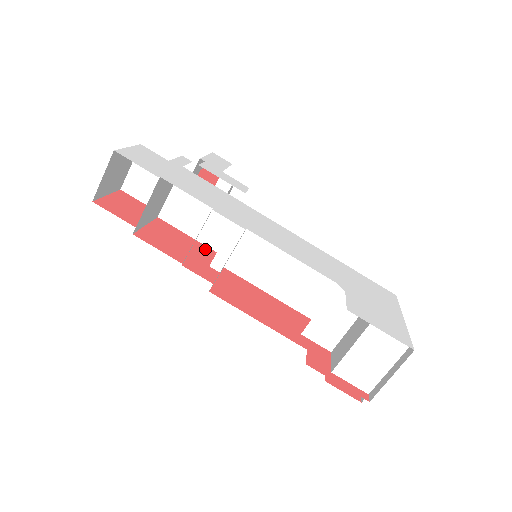
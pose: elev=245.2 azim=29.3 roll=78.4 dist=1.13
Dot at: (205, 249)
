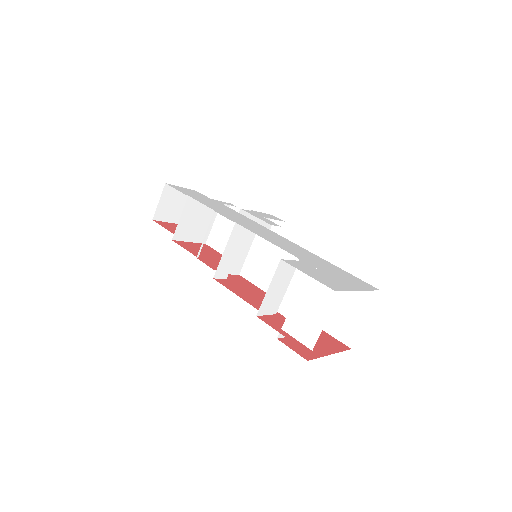
Dot at: occluded
